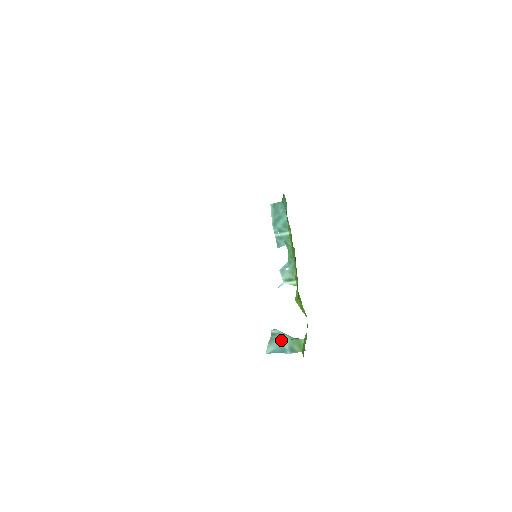
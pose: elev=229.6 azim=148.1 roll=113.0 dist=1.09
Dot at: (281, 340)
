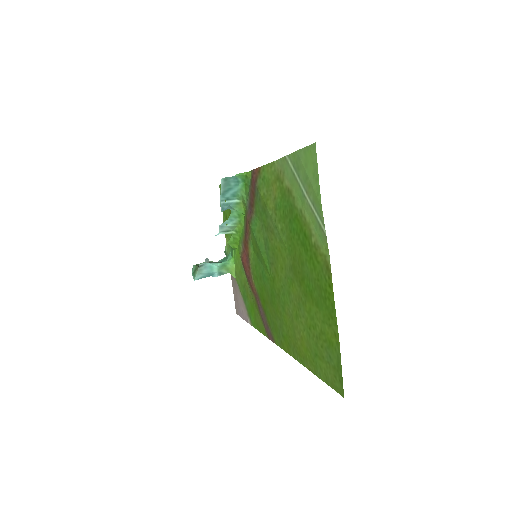
Dot at: (210, 269)
